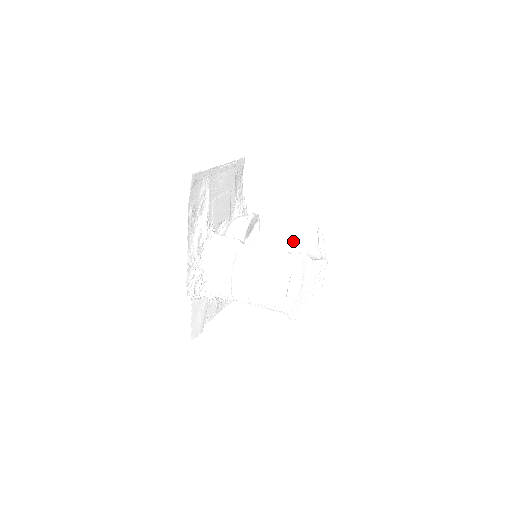
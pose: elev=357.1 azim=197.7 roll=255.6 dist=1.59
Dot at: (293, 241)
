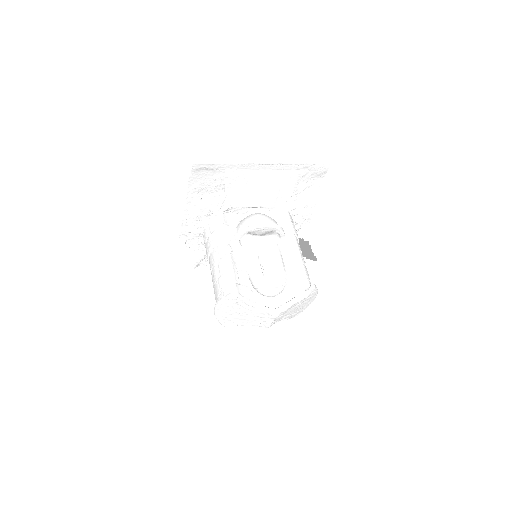
Dot at: (286, 273)
